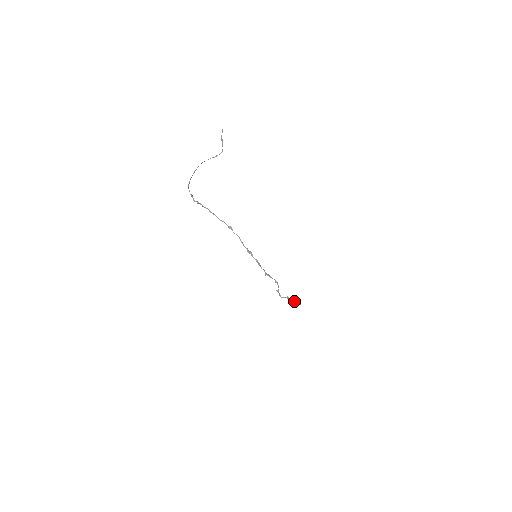
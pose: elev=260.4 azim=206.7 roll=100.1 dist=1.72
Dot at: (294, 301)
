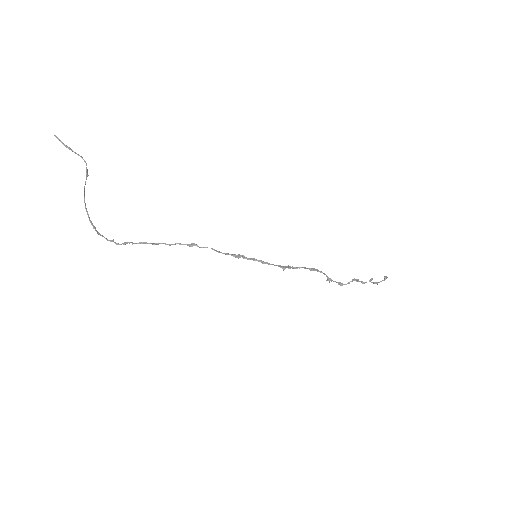
Dot at: (371, 279)
